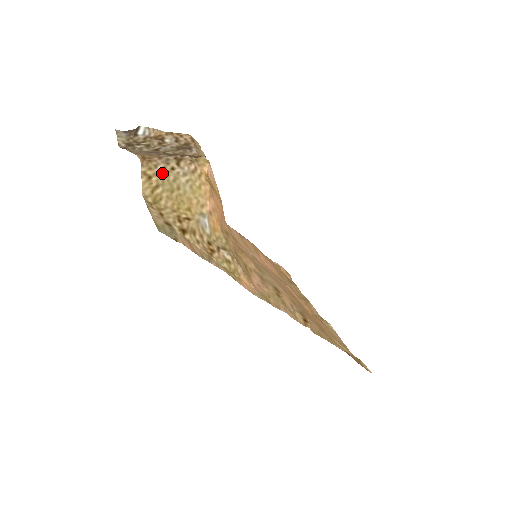
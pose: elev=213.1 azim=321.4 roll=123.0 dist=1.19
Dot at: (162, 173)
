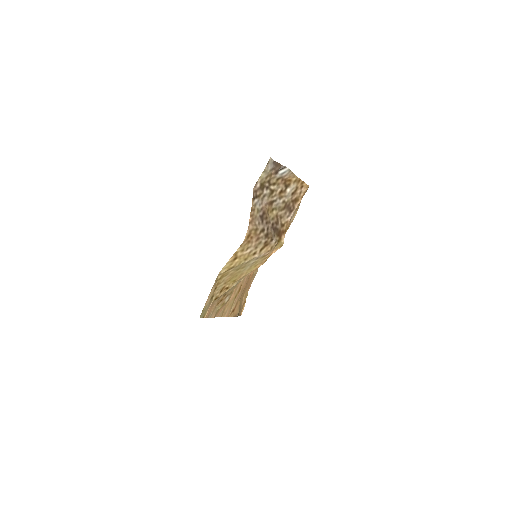
Dot at: (245, 256)
